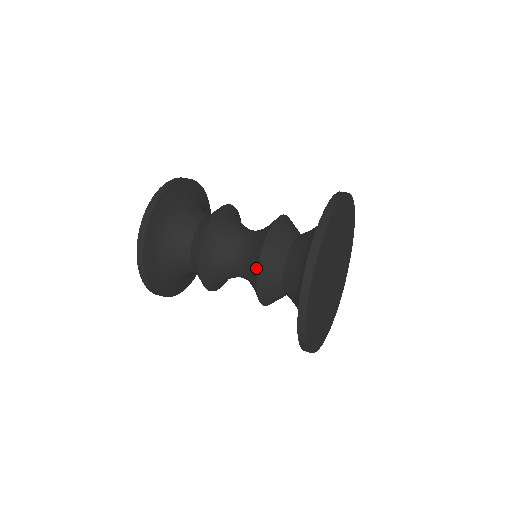
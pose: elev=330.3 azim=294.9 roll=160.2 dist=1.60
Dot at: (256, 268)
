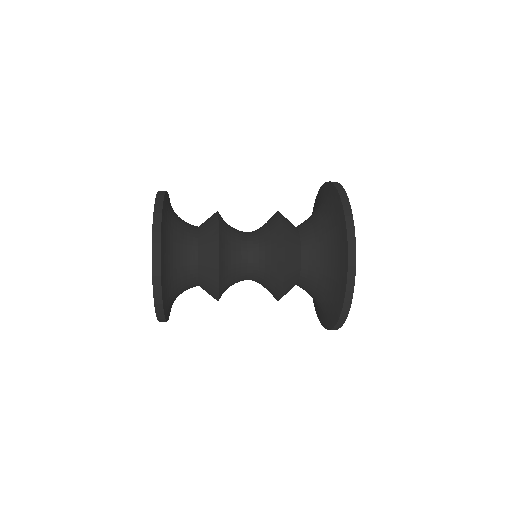
Dot at: (280, 232)
